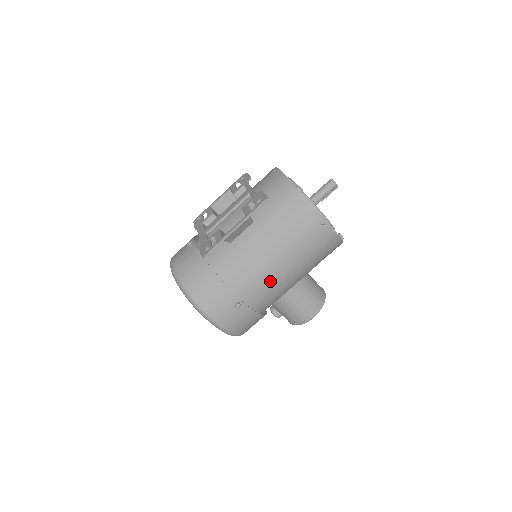
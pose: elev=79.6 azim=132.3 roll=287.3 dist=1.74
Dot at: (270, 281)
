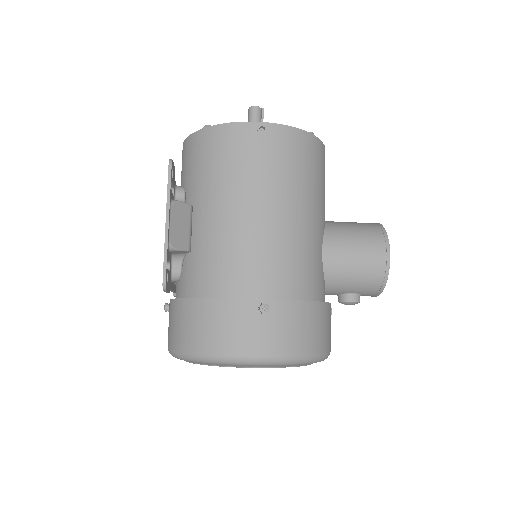
Dot at: (274, 246)
